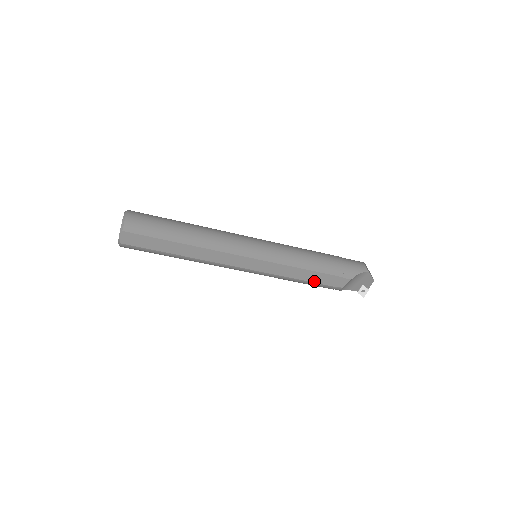
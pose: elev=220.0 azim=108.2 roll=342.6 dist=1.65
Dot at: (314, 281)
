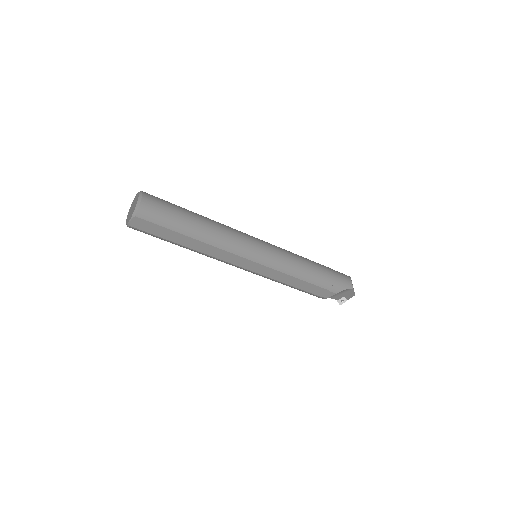
Dot at: (303, 289)
